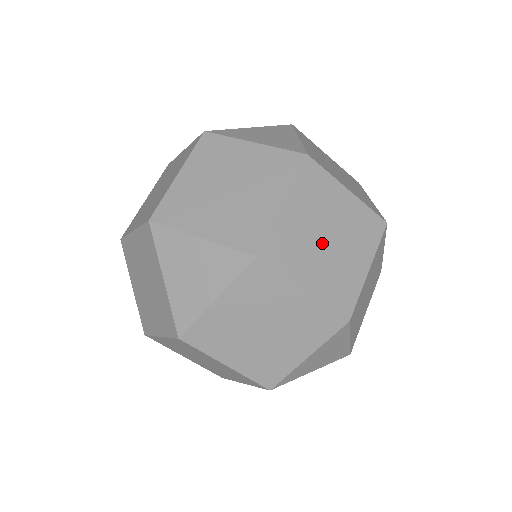
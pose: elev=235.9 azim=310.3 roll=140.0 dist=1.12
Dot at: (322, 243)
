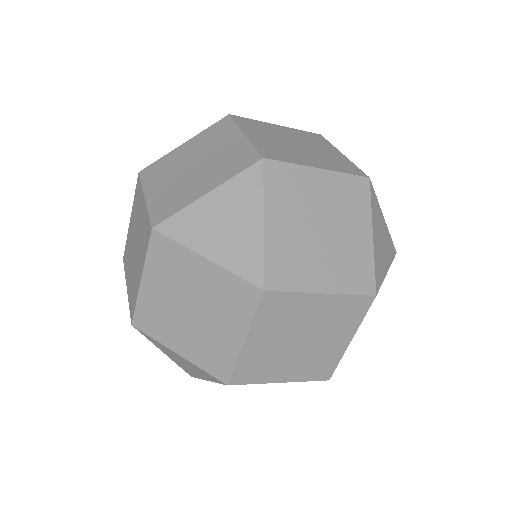
Dot at: (294, 348)
